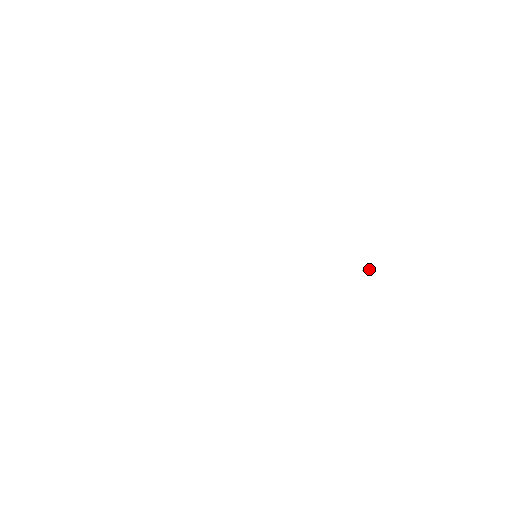
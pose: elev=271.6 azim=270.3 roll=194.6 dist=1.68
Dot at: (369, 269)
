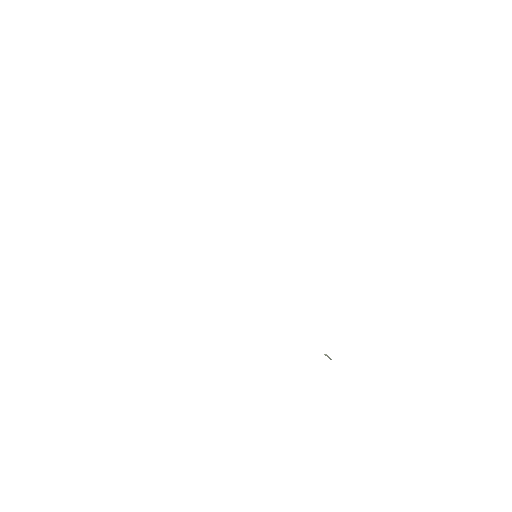
Dot at: (330, 359)
